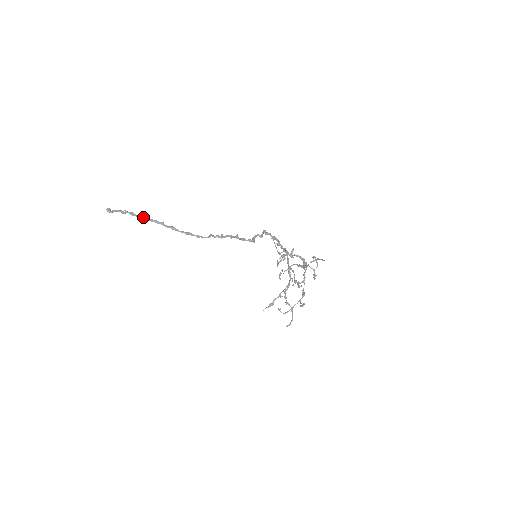
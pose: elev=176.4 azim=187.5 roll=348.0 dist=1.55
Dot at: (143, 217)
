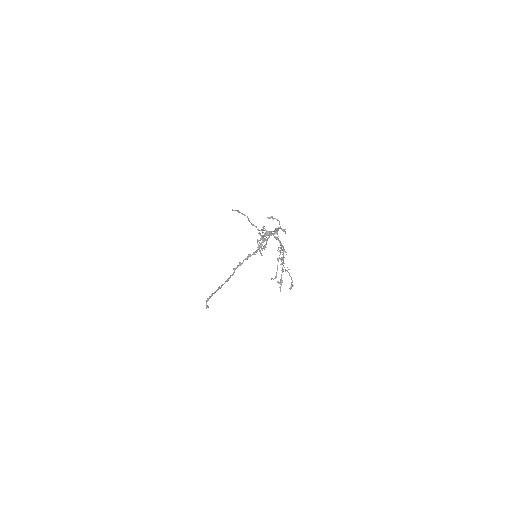
Dot at: occluded
